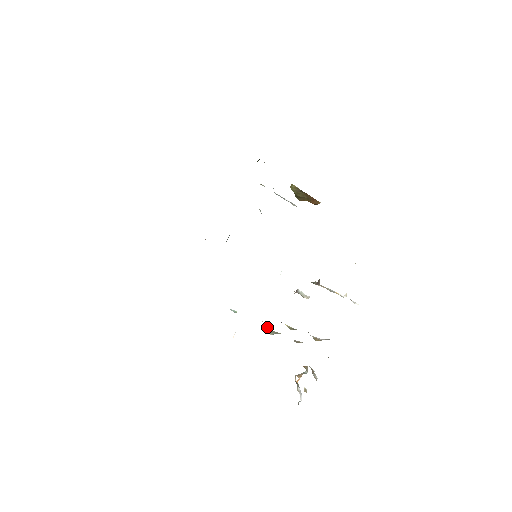
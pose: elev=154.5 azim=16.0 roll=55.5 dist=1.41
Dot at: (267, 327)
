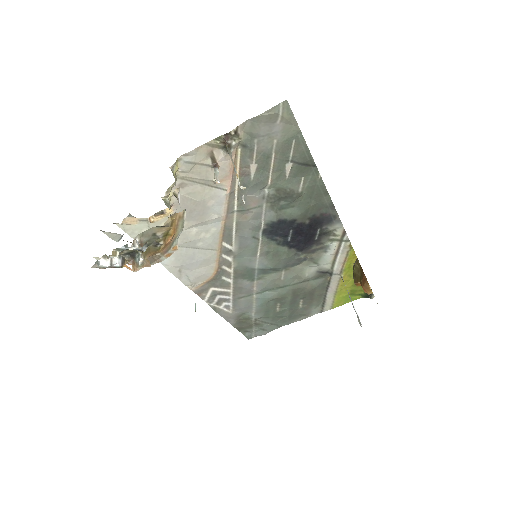
Dot at: (170, 201)
